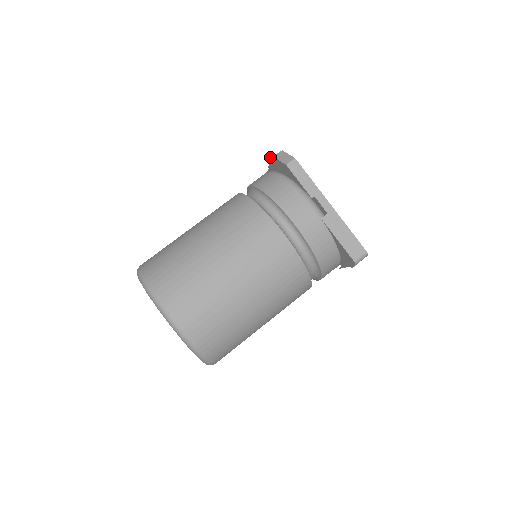
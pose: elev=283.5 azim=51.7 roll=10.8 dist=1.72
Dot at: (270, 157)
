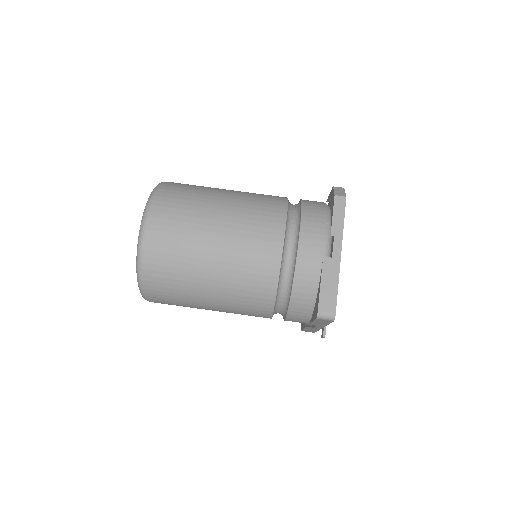
Dot at: occluded
